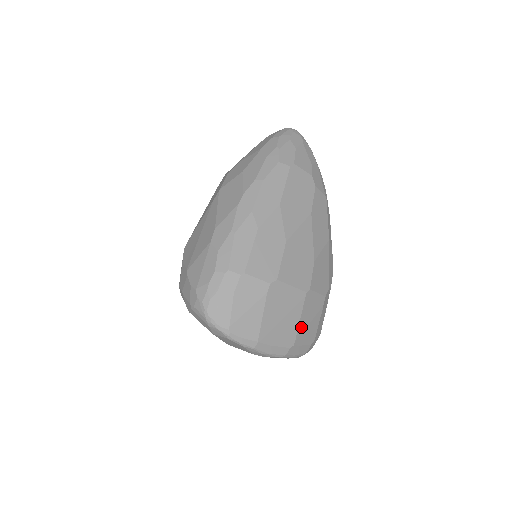
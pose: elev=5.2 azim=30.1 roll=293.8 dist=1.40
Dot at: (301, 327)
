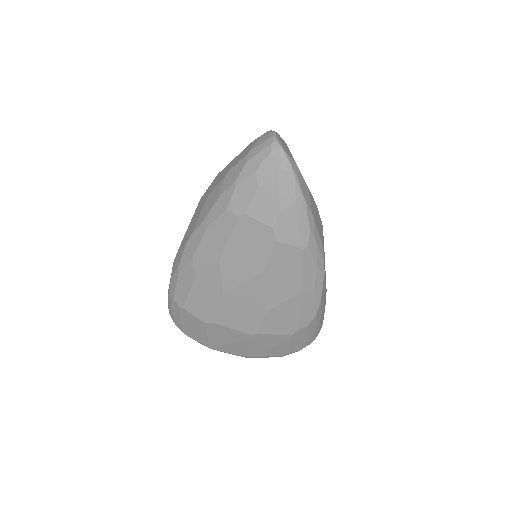
Dot at: (257, 350)
